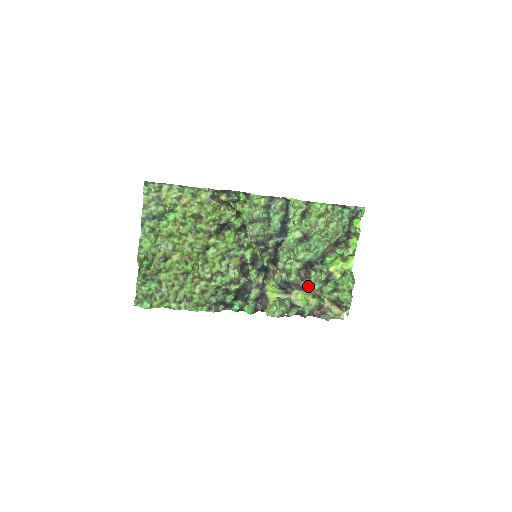
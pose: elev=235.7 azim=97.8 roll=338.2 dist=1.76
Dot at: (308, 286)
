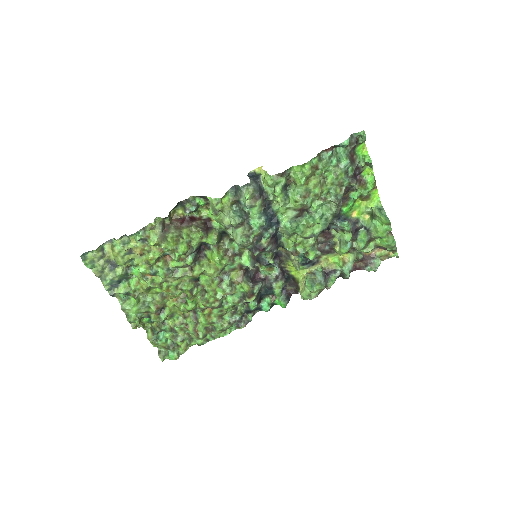
Dot at: (335, 247)
